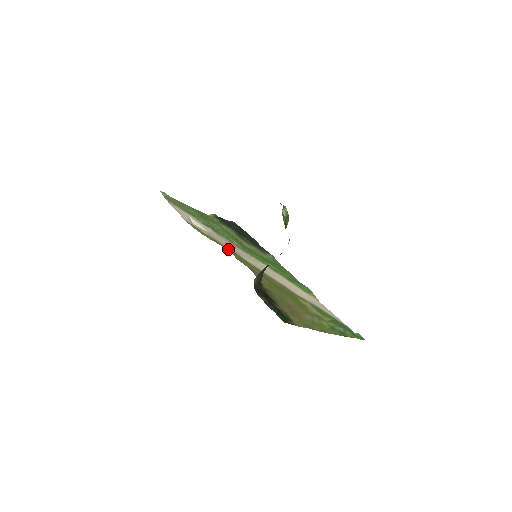
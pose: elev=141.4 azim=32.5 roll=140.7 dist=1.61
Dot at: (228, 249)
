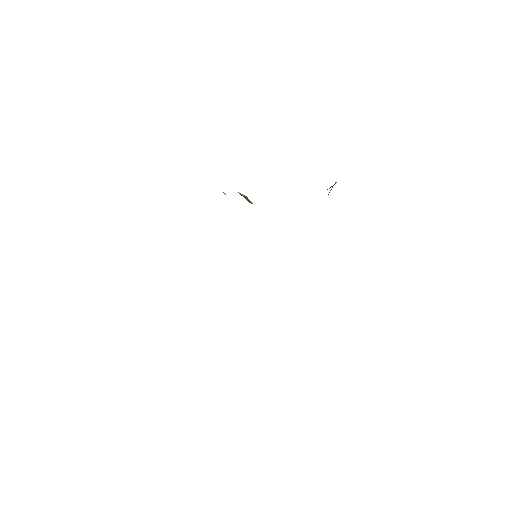
Dot at: occluded
